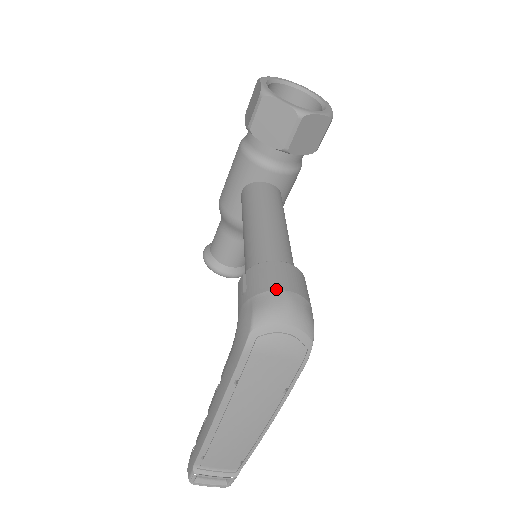
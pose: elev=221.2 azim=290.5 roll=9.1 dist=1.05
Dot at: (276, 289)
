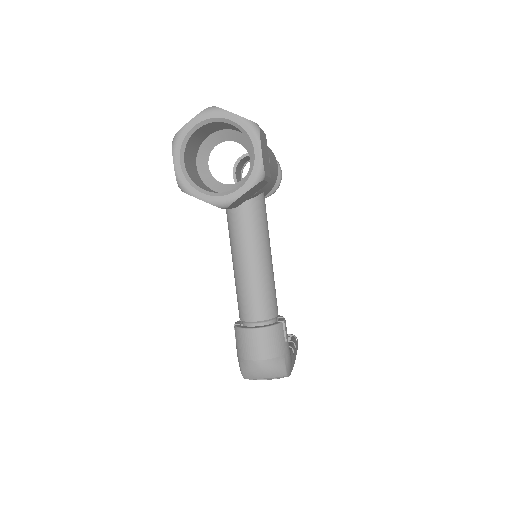
Dot at: (250, 360)
